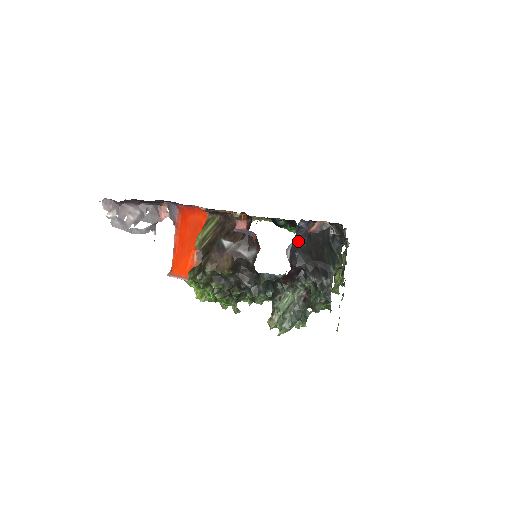
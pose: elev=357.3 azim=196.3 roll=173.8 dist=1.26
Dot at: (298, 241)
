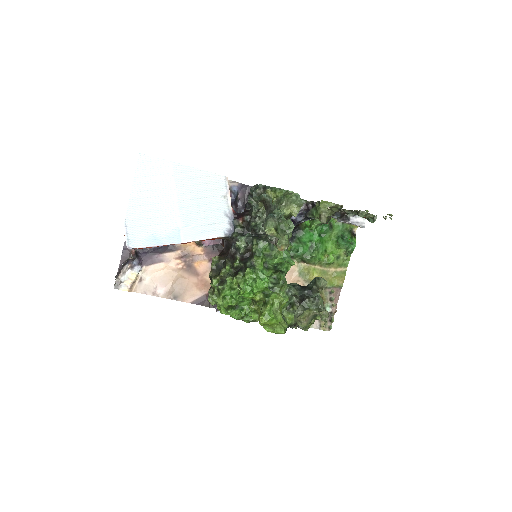
Dot at: occluded
